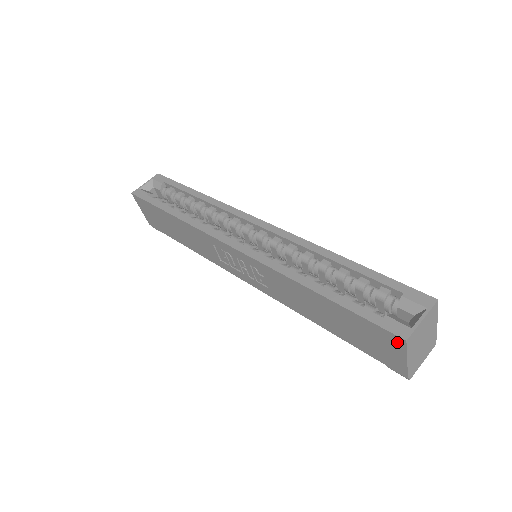
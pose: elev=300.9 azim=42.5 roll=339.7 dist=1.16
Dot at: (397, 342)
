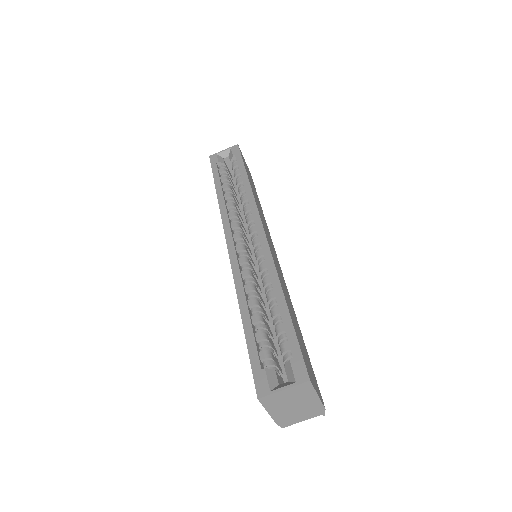
Dot at: occluded
